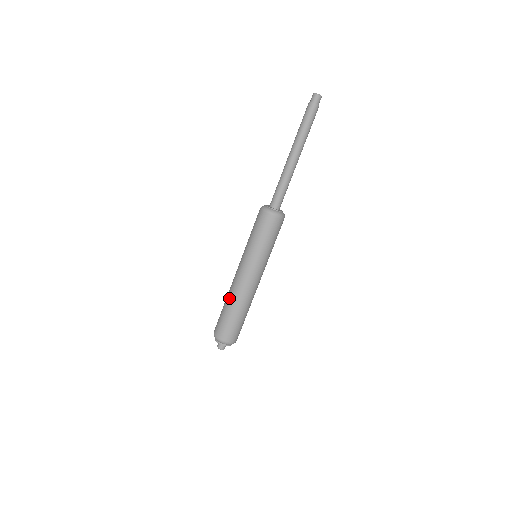
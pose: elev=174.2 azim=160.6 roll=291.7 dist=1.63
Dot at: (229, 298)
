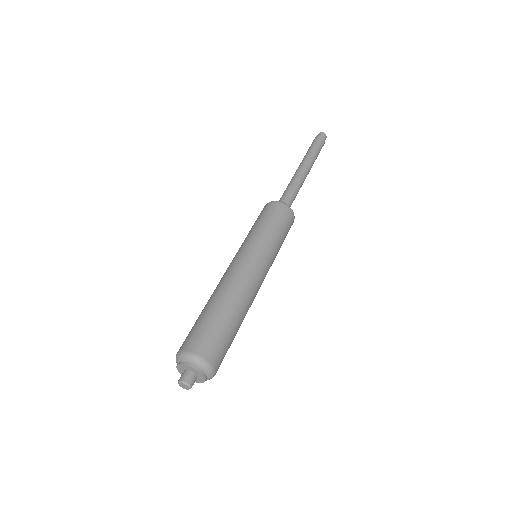
Dot at: (225, 295)
